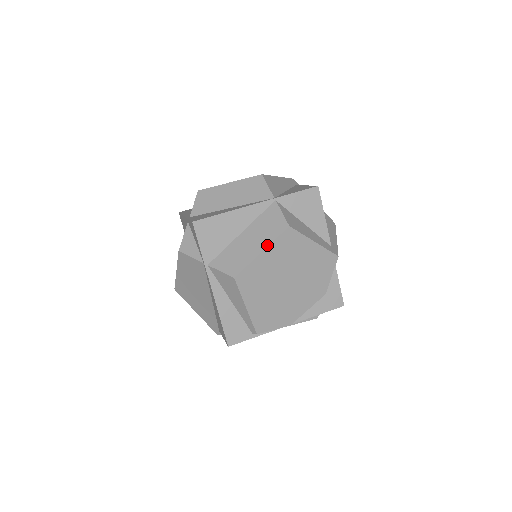
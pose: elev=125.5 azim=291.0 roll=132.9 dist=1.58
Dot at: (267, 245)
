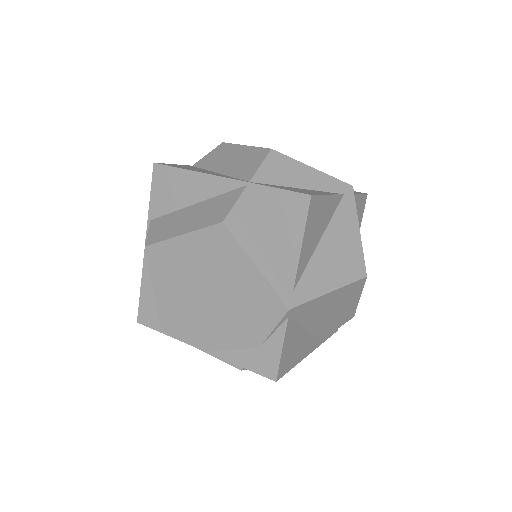
Dot at: (190, 230)
